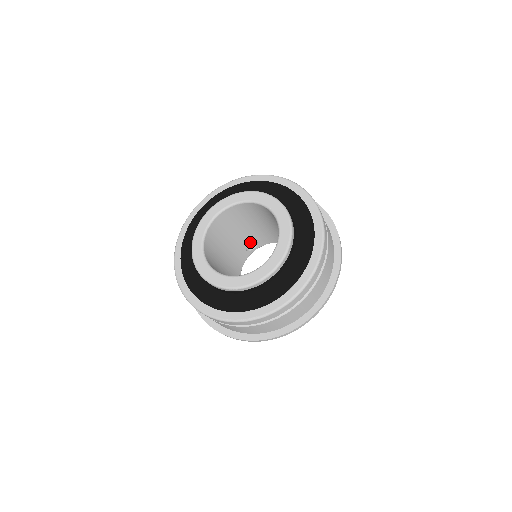
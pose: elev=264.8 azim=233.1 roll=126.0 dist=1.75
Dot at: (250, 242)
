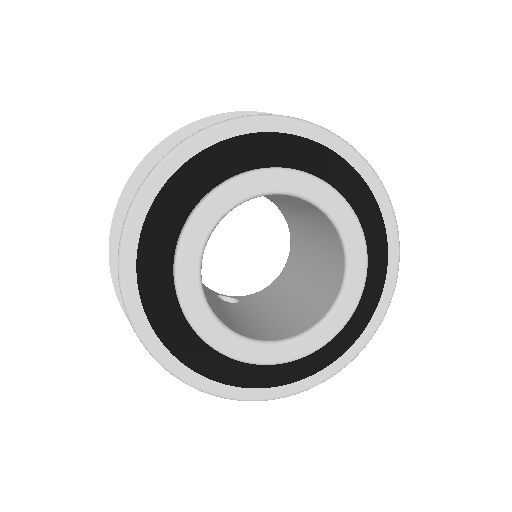
Dot at: occluded
